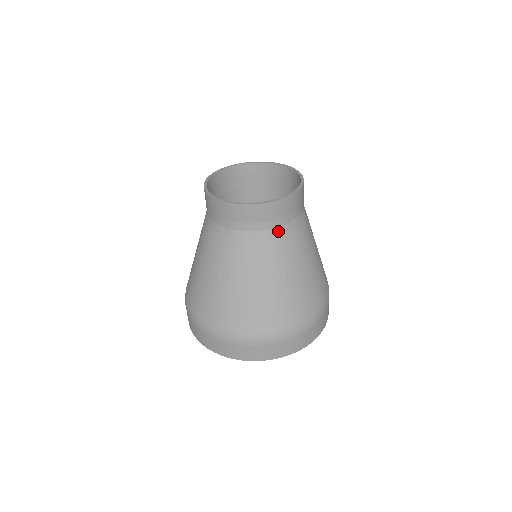
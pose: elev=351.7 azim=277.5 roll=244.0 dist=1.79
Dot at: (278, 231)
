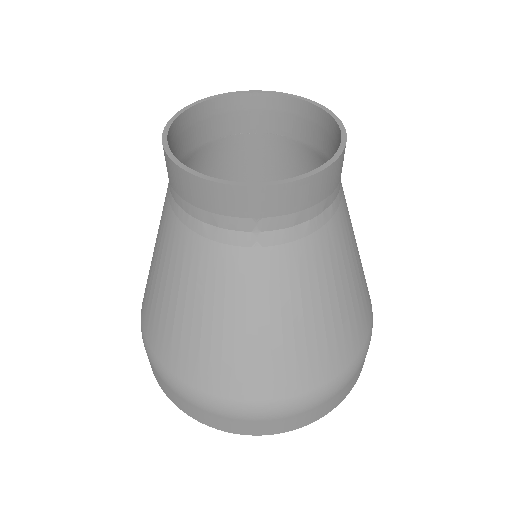
Dot at: (308, 227)
